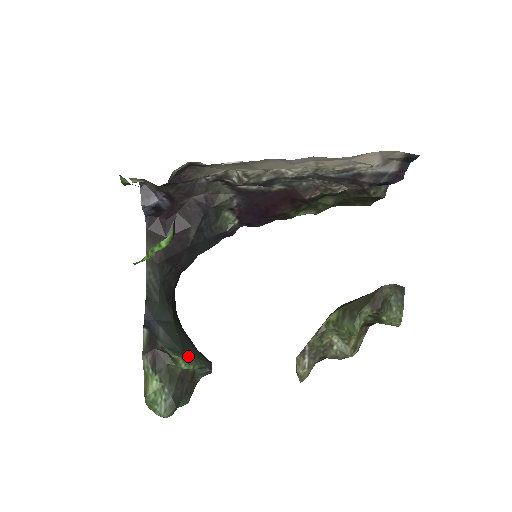
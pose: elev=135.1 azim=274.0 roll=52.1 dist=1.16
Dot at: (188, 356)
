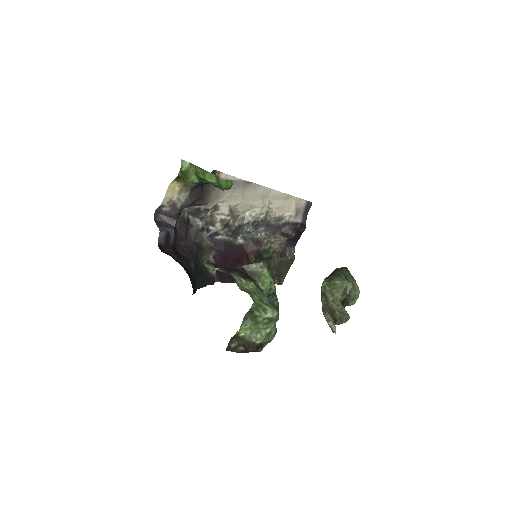
Dot at: occluded
